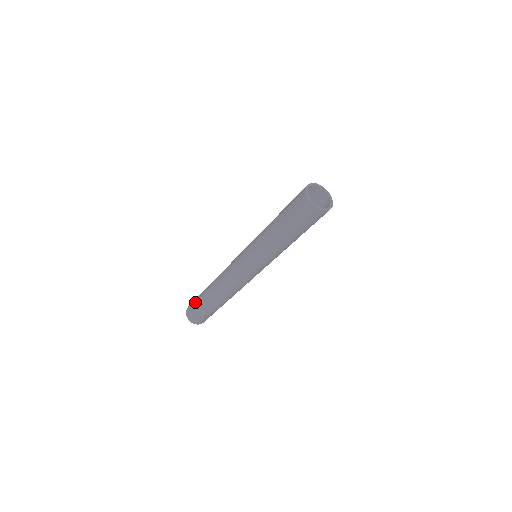
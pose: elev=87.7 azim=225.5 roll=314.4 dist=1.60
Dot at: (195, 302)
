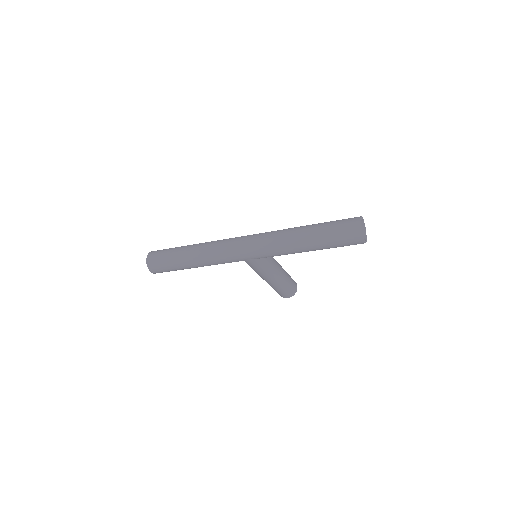
Dot at: (171, 248)
